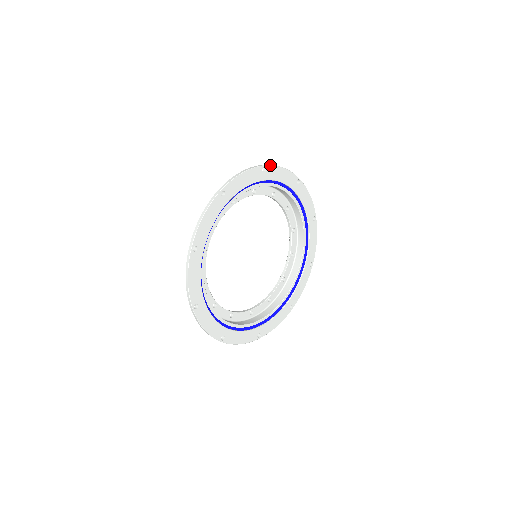
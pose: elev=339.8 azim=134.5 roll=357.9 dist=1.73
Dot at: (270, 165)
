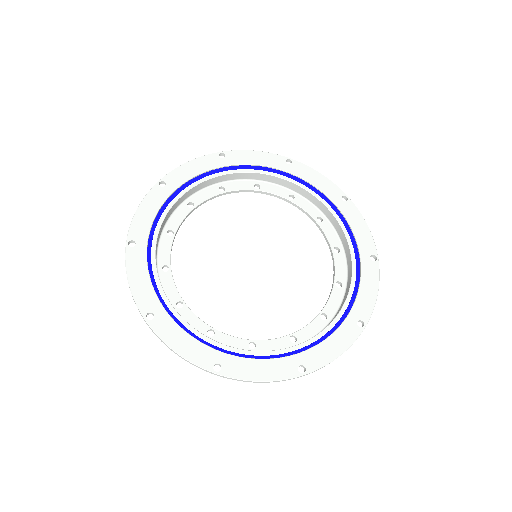
Dot at: (354, 205)
